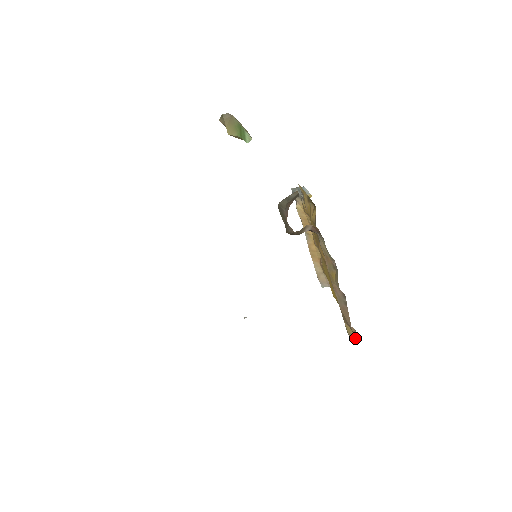
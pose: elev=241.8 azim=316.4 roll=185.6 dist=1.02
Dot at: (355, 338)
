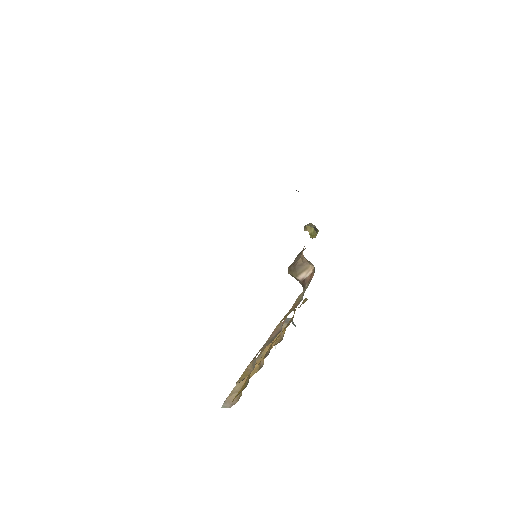
Dot at: occluded
